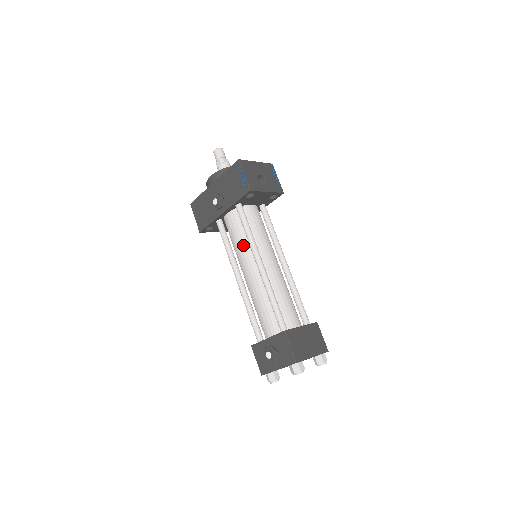
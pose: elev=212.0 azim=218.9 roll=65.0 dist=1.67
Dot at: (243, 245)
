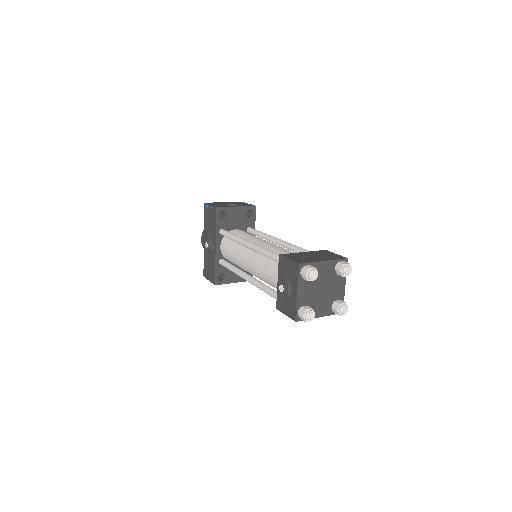
Dot at: (236, 250)
